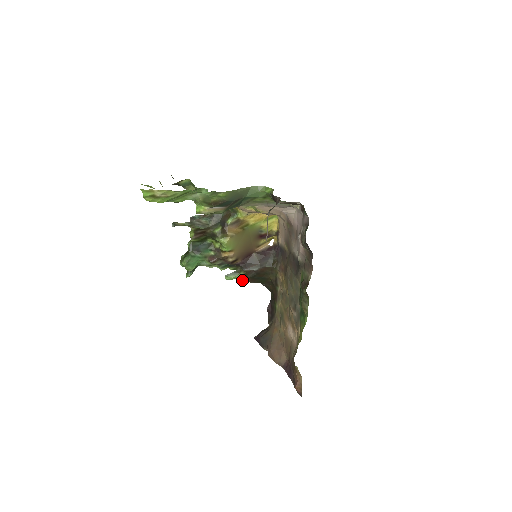
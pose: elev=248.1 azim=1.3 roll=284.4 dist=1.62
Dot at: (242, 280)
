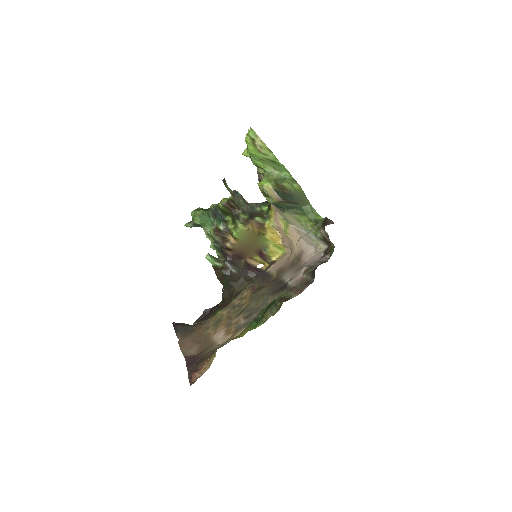
Dot at: (214, 270)
